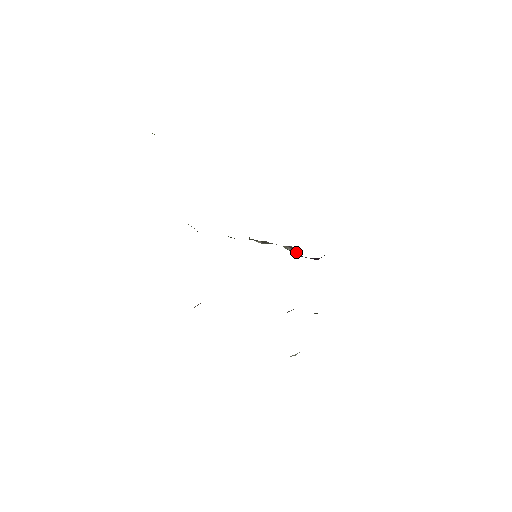
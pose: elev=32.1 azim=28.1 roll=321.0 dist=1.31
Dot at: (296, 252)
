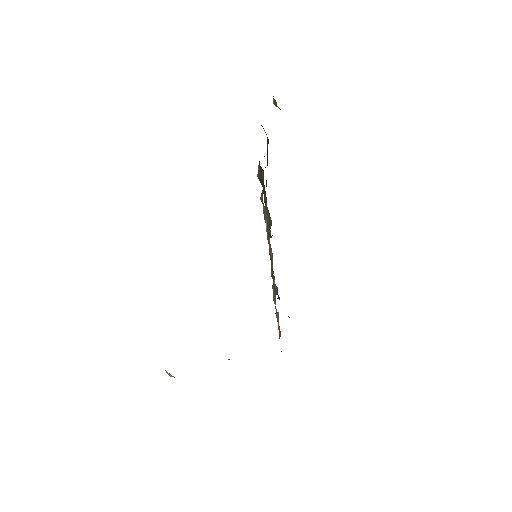
Dot at: occluded
